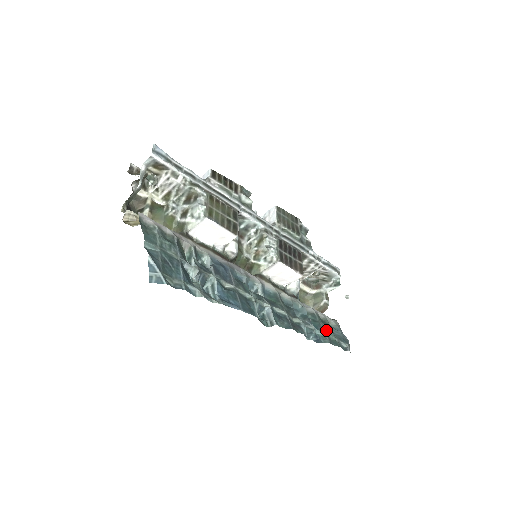
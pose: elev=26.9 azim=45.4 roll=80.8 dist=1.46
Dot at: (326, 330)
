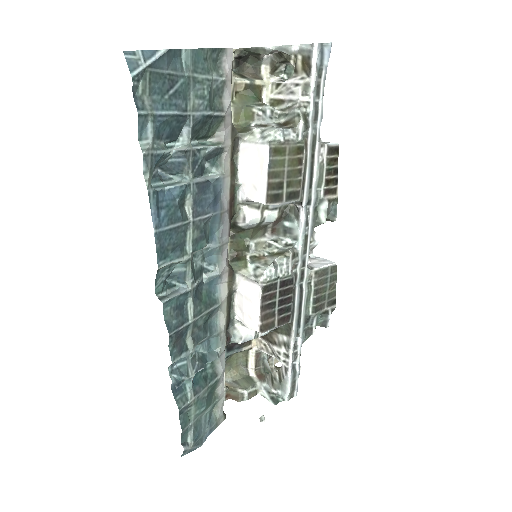
Dot at: (199, 400)
